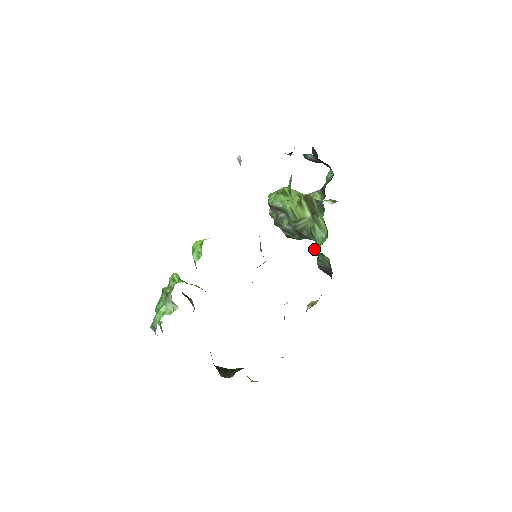
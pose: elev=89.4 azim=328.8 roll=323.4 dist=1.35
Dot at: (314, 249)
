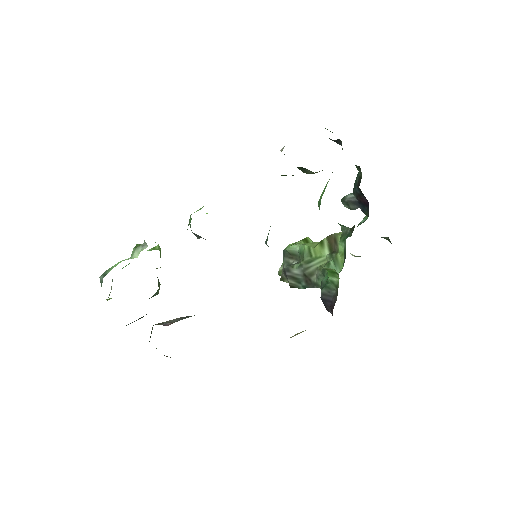
Dot at: (321, 283)
